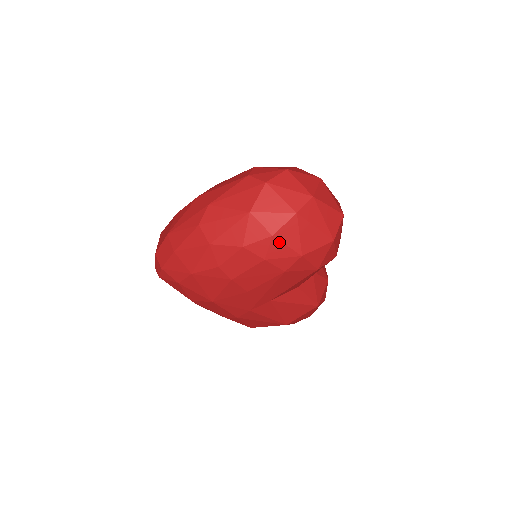
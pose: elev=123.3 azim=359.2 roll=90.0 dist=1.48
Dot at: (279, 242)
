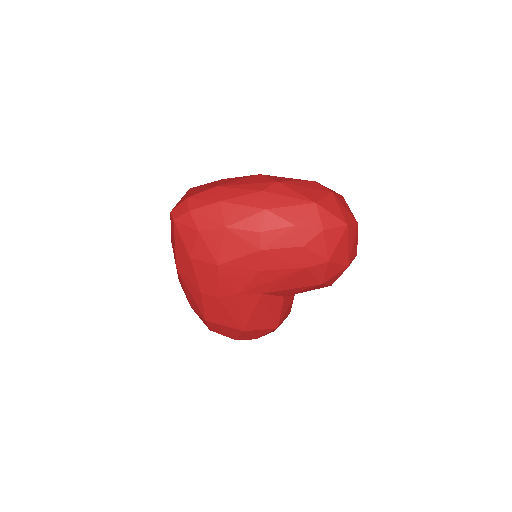
Dot at: (323, 239)
